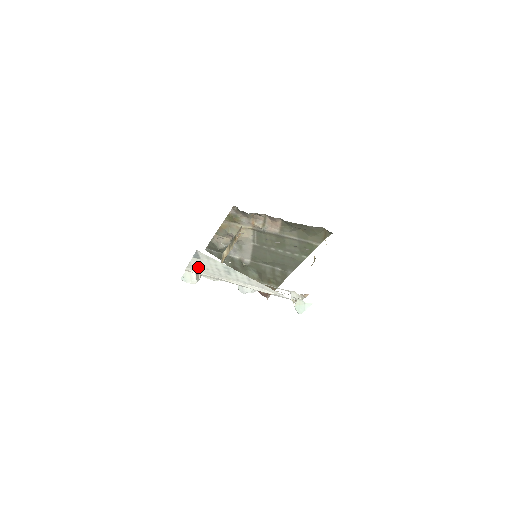
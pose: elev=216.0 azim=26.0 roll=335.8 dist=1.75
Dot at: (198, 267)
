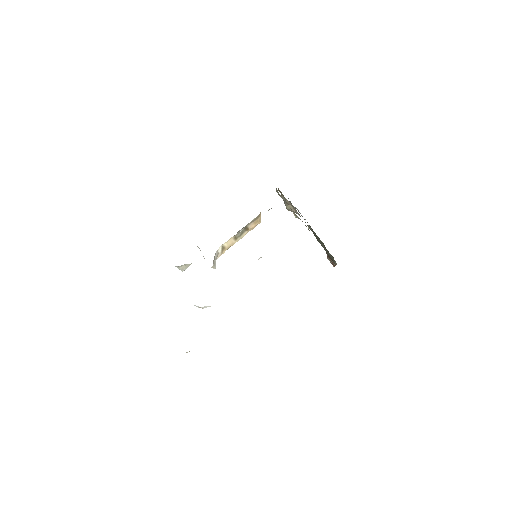
Dot at: occluded
